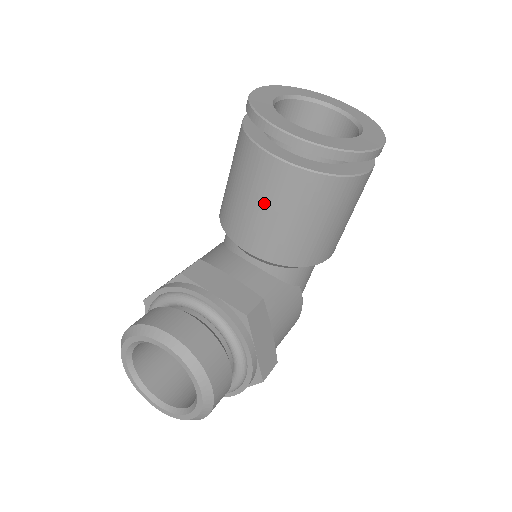
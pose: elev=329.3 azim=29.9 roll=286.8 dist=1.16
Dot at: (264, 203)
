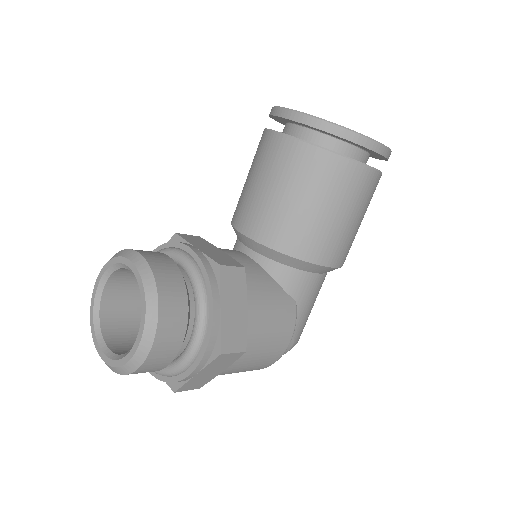
Dot at: (266, 179)
